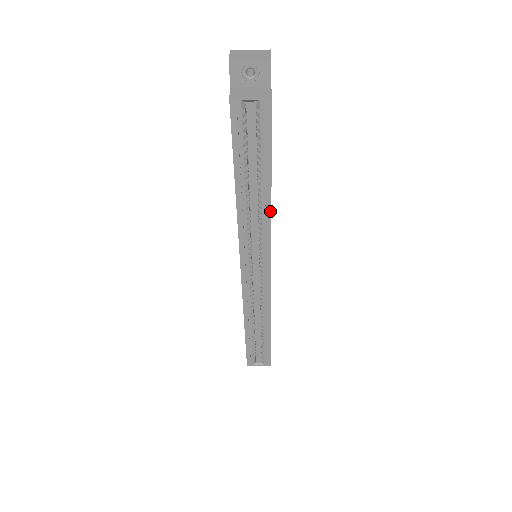
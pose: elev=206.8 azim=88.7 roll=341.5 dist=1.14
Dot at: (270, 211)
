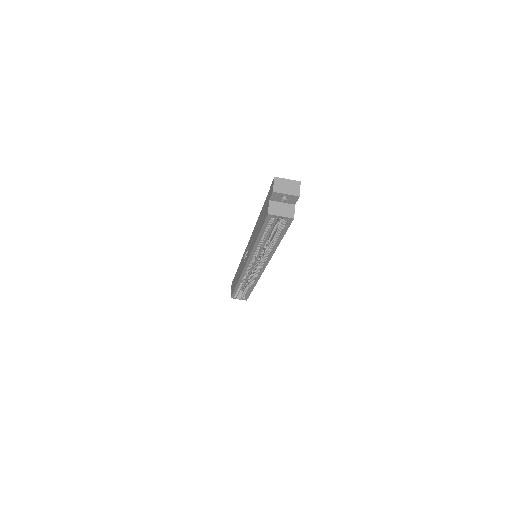
Dot at: (274, 251)
